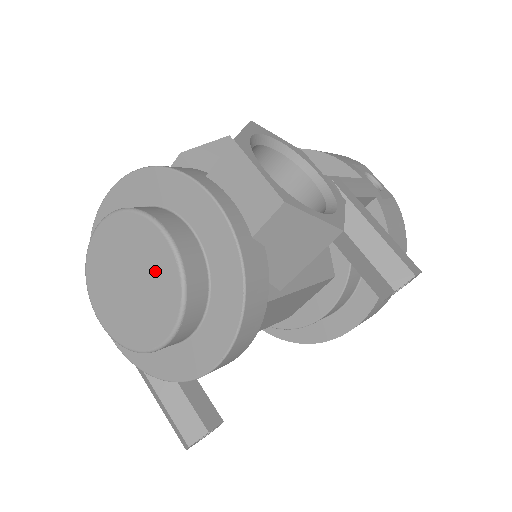
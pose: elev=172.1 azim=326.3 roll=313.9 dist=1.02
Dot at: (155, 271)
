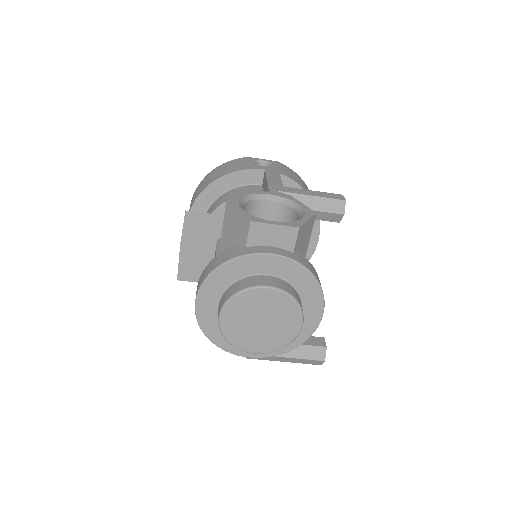
Dot at: (274, 306)
